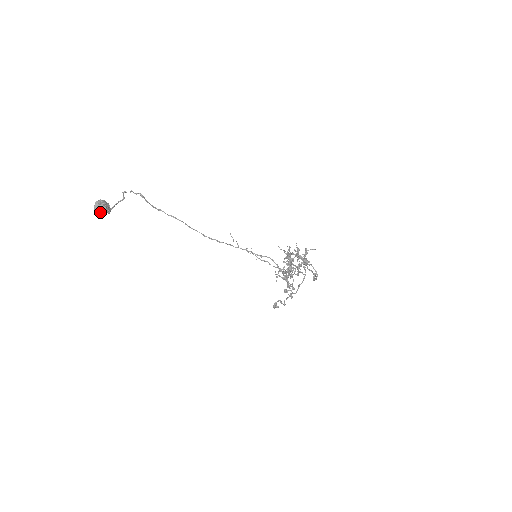
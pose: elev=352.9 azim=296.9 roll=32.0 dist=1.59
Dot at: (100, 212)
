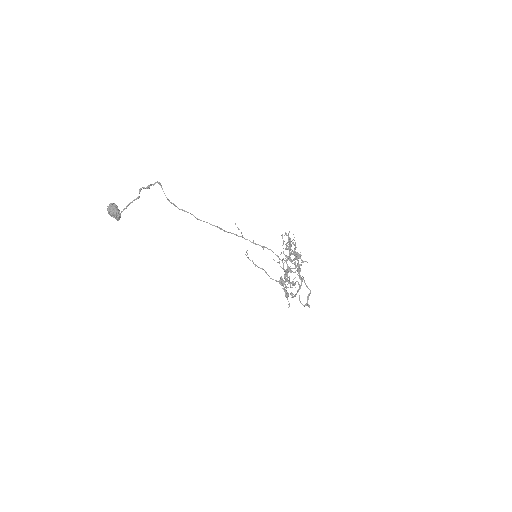
Dot at: (112, 212)
